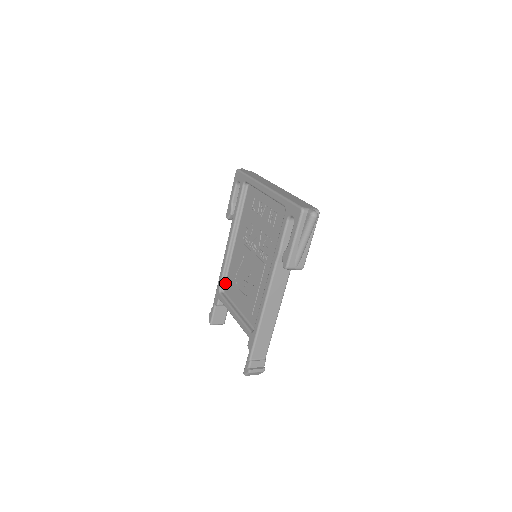
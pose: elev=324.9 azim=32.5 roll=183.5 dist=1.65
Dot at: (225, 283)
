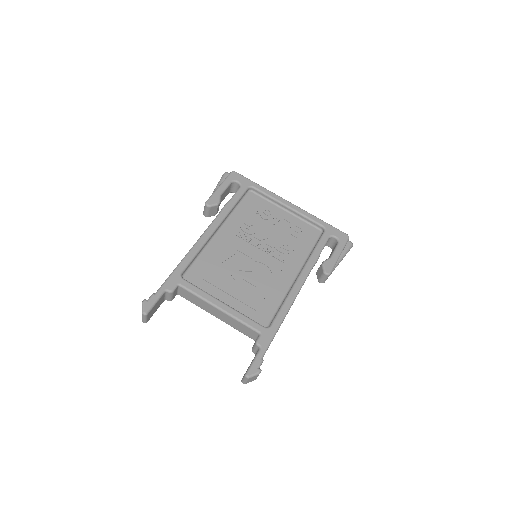
Dot at: (188, 270)
